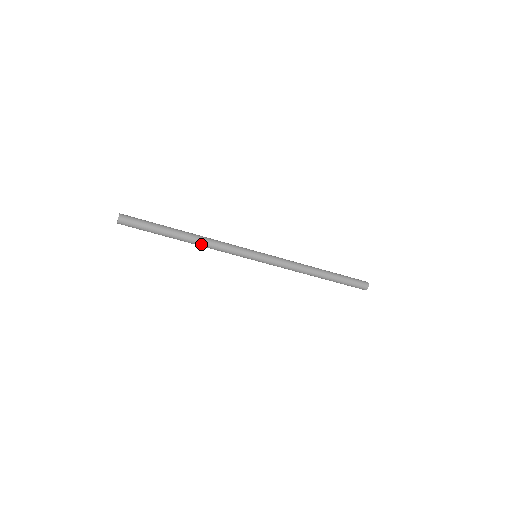
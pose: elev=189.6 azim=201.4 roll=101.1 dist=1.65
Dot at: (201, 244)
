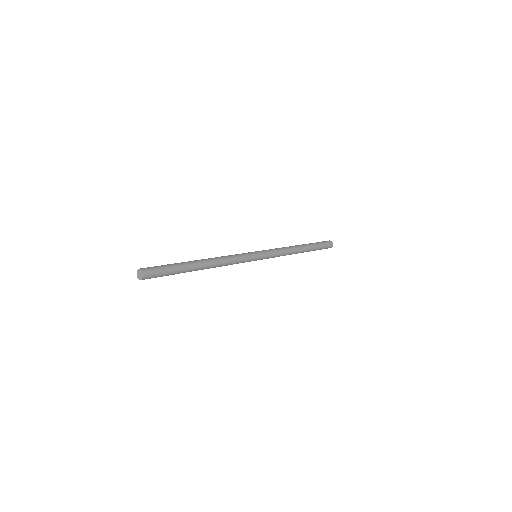
Dot at: (216, 262)
